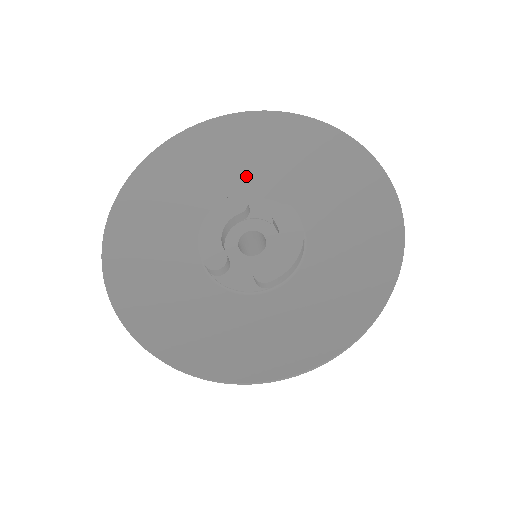
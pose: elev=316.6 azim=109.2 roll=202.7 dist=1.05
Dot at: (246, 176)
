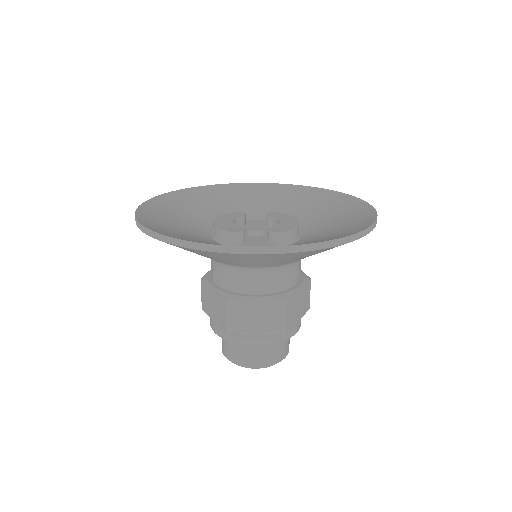
Dot at: occluded
